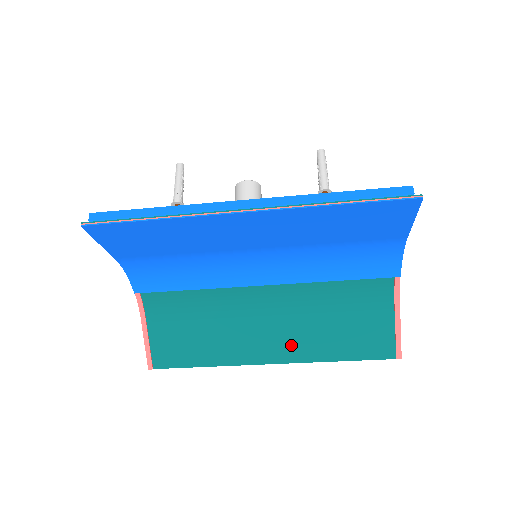
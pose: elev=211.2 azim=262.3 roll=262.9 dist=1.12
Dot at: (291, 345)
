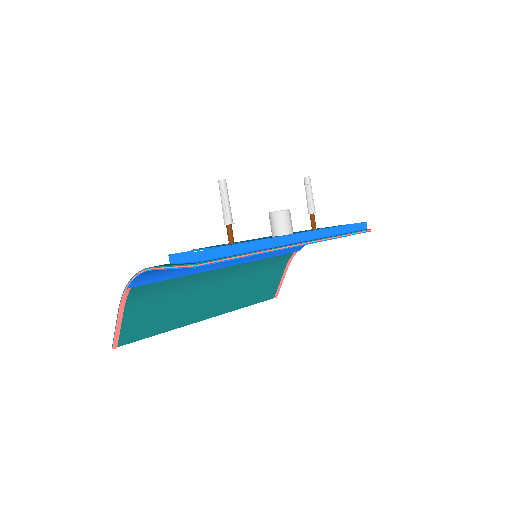
Dot at: (224, 303)
